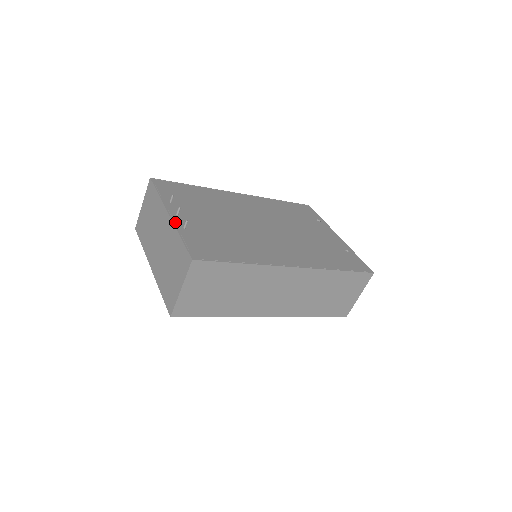
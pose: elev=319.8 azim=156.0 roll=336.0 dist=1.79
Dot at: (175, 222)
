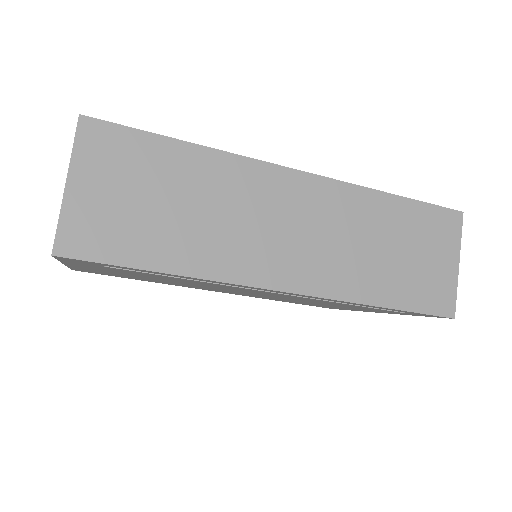
Dot at: occluded
